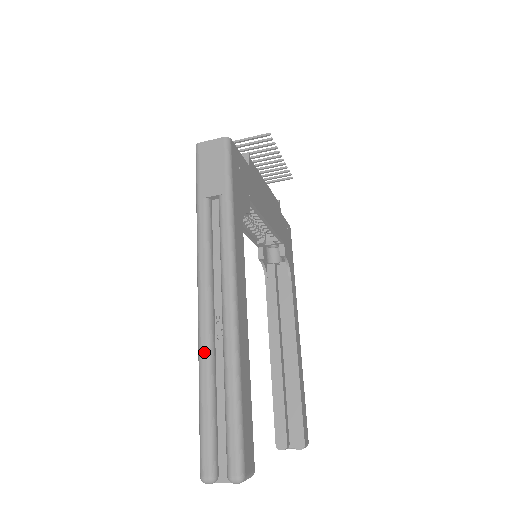
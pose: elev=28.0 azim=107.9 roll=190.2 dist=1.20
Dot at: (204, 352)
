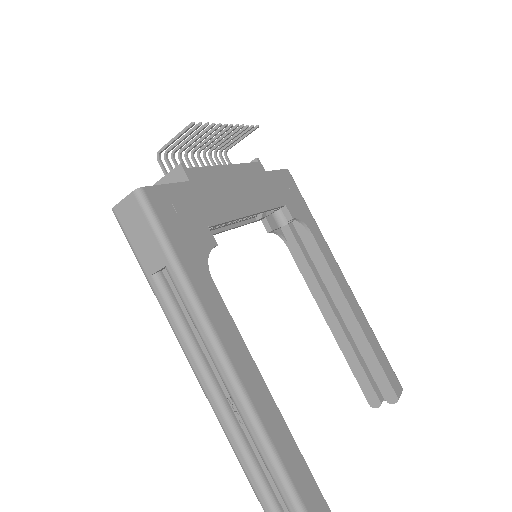
Dot at: (234, 444)
